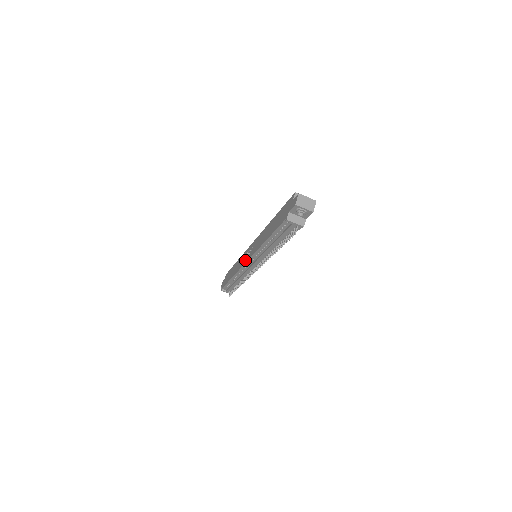
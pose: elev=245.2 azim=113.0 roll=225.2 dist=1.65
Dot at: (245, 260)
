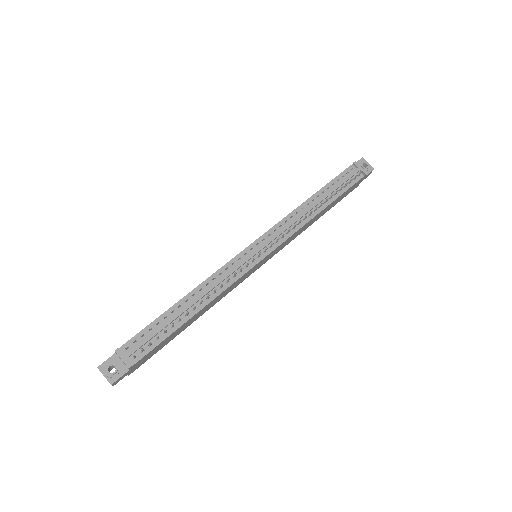
Dot at: (243, 251)
